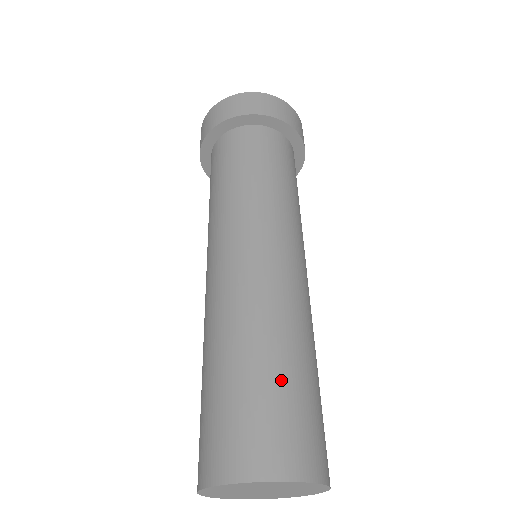
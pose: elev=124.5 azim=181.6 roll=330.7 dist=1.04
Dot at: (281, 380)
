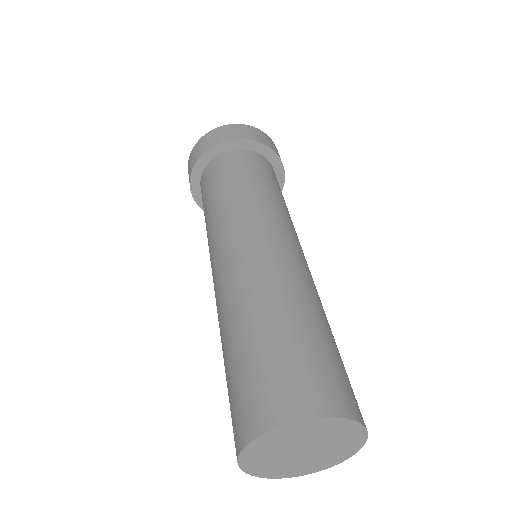
Dot at: (270, 340)
